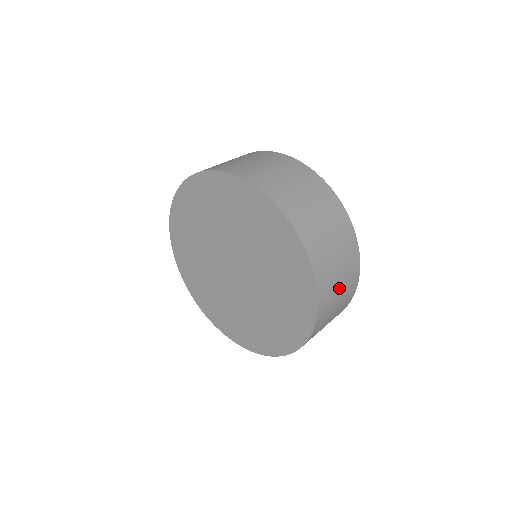
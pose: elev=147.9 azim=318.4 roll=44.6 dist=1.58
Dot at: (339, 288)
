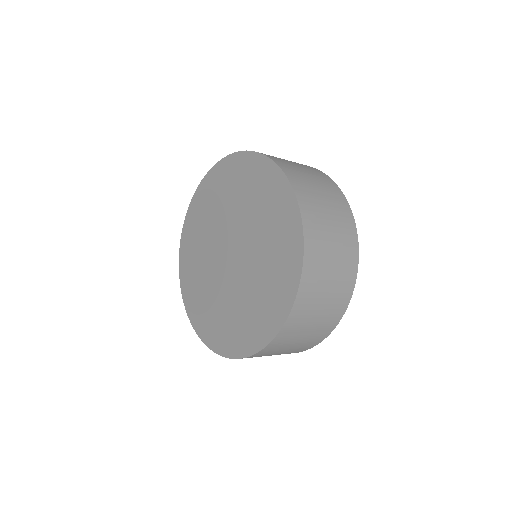
Dot at: (313, 183)
